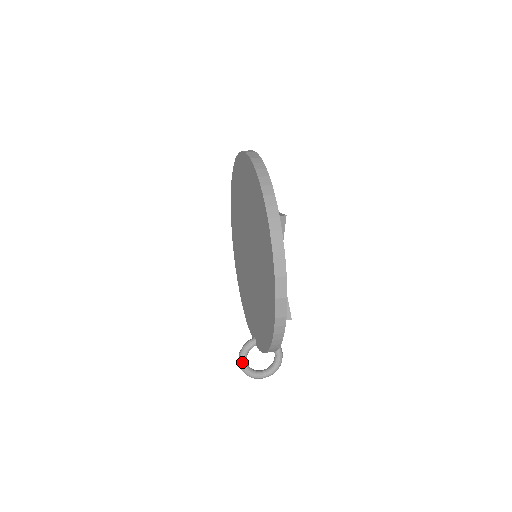
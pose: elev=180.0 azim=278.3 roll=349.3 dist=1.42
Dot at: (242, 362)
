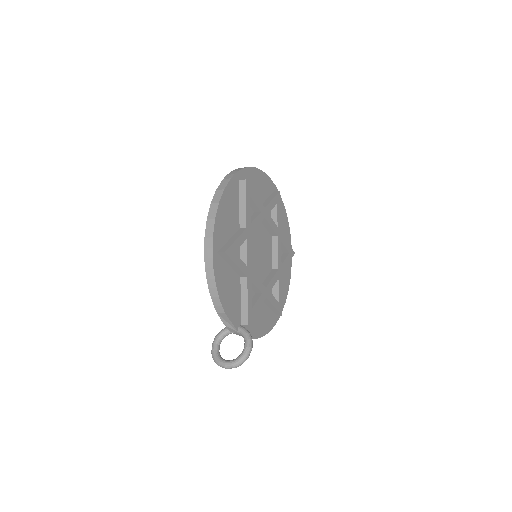
Dot at: (213, 343)
